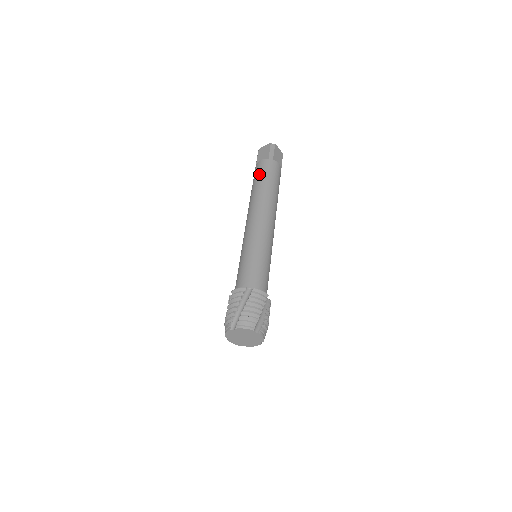
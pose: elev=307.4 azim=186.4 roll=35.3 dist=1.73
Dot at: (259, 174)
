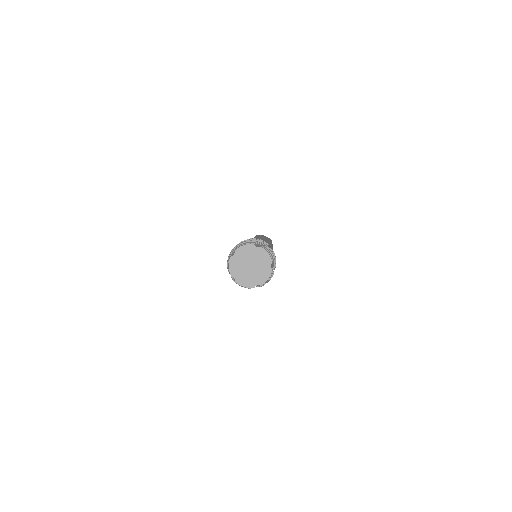
Dot at: occluded
